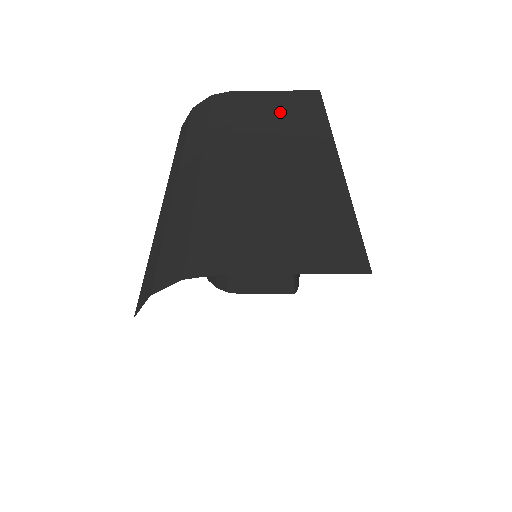
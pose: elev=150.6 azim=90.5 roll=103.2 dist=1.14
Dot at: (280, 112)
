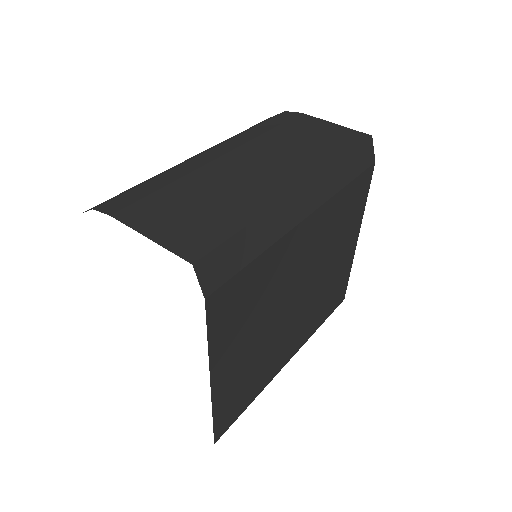
Dot at: (311, 139)
